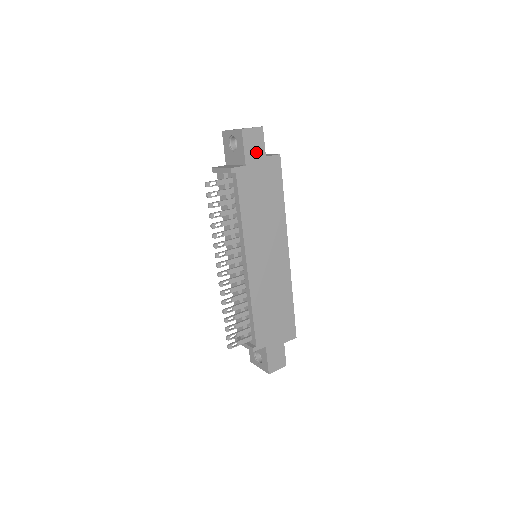
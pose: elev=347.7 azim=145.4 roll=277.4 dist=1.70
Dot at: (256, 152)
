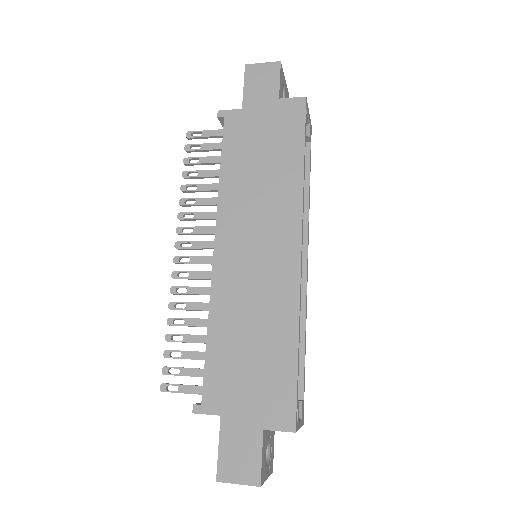
Dot at: (263, 93)
